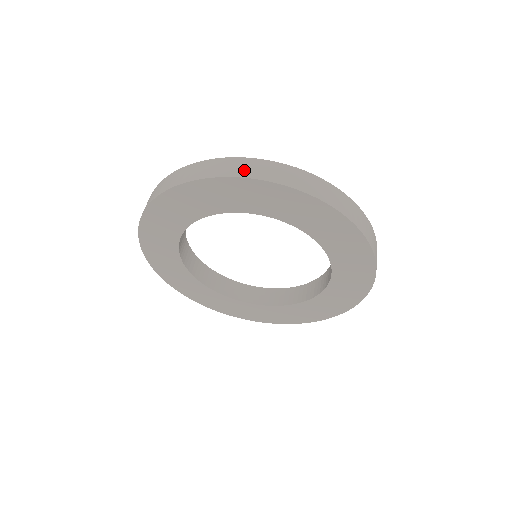
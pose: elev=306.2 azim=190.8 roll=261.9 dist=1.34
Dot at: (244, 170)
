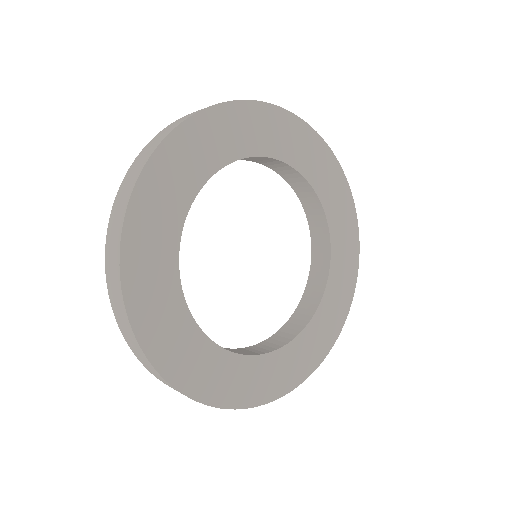
Dot at: (177, 123)
